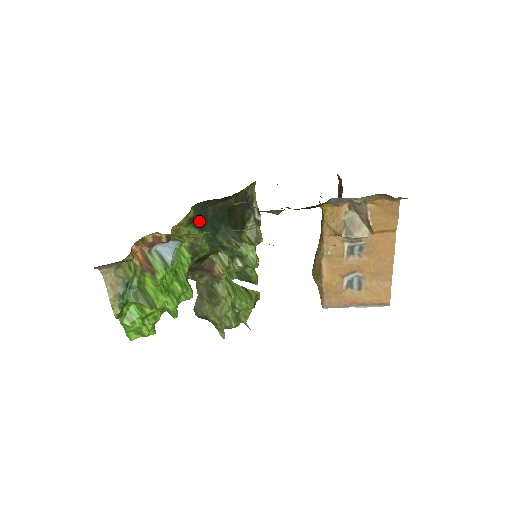
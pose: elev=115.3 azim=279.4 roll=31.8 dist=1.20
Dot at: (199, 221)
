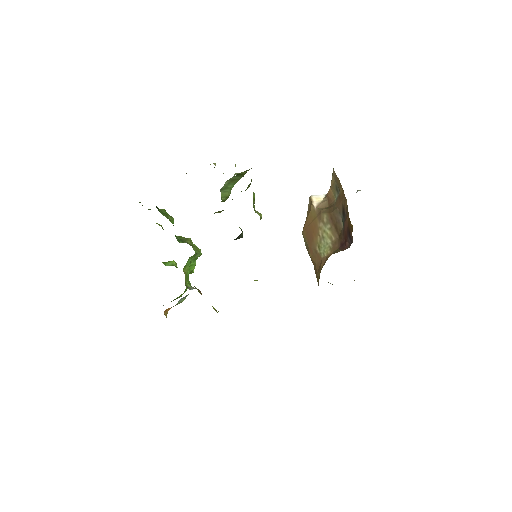
Dot at: occluded
